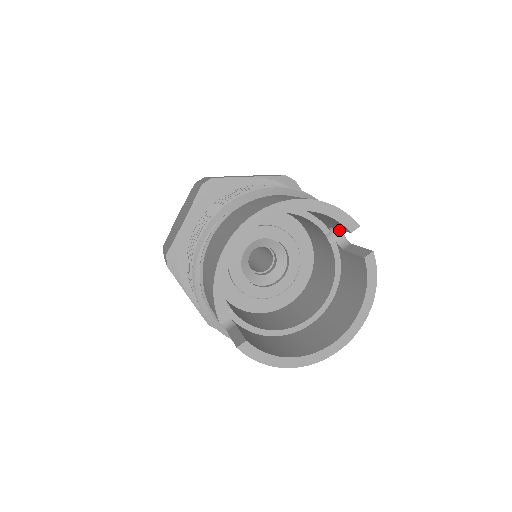
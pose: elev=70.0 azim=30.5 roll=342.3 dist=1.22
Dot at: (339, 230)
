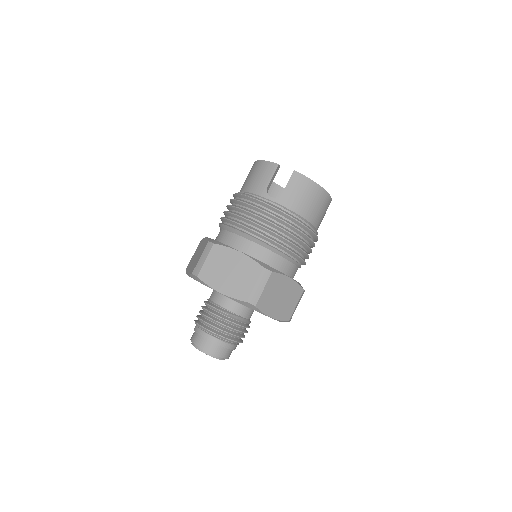
Dot at: occluded
